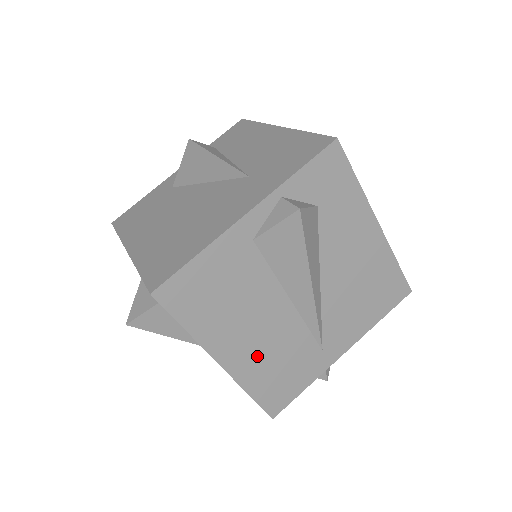
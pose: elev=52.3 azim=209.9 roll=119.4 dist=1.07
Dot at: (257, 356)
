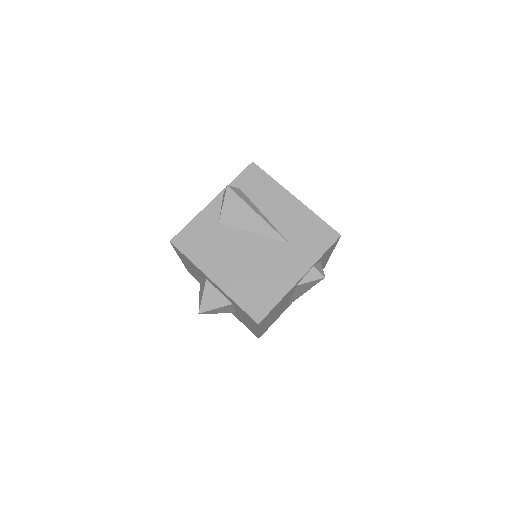
Dot at: occluded
